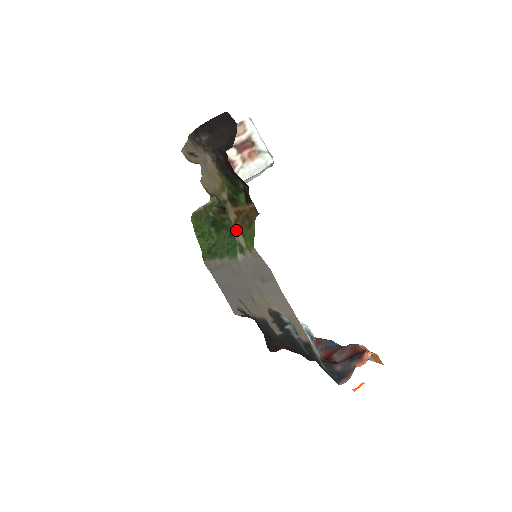
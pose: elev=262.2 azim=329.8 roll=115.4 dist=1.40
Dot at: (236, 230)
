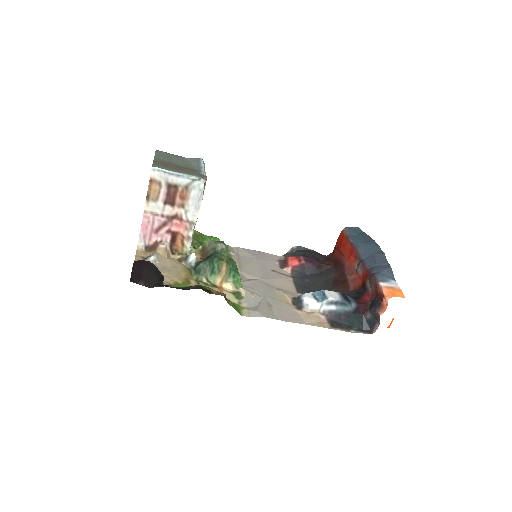
Dot at: (223, 292)
